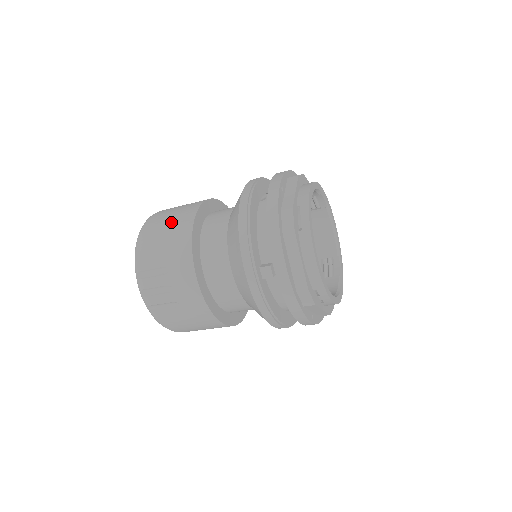
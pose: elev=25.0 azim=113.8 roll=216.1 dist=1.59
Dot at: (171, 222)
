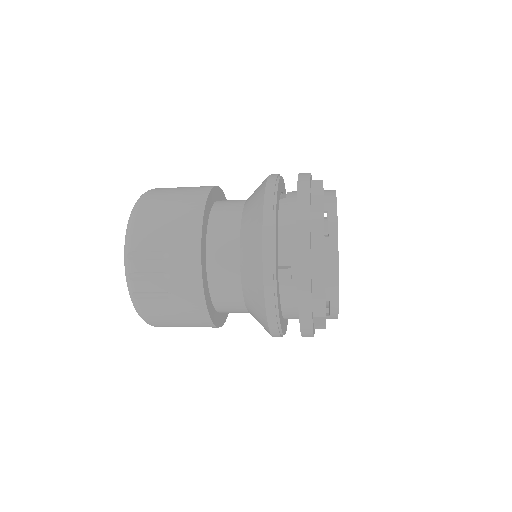
Dot at: (176, 202)
